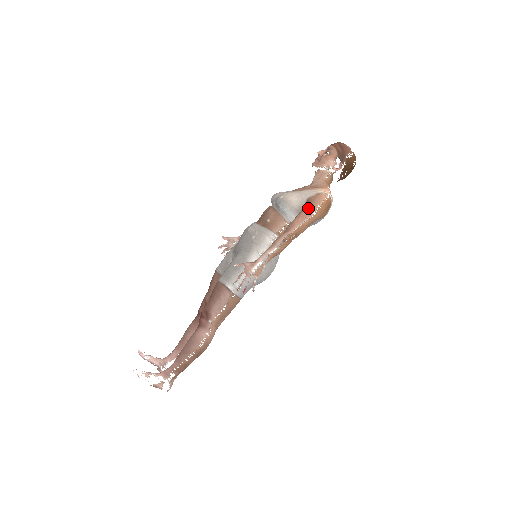
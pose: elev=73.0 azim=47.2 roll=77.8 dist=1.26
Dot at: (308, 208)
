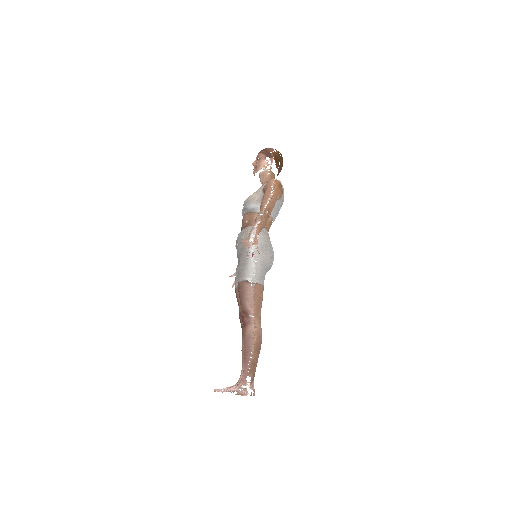
Dot at: (266, 192)
